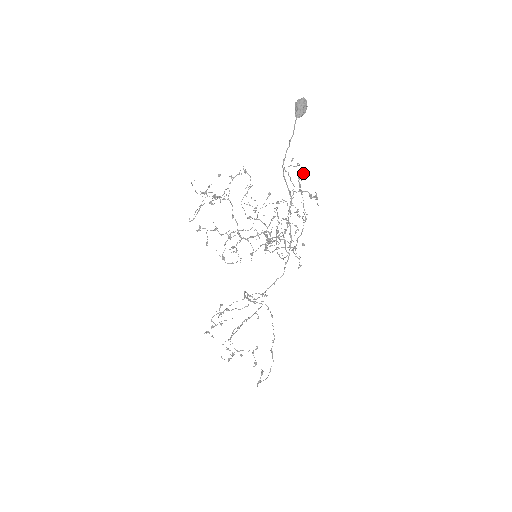
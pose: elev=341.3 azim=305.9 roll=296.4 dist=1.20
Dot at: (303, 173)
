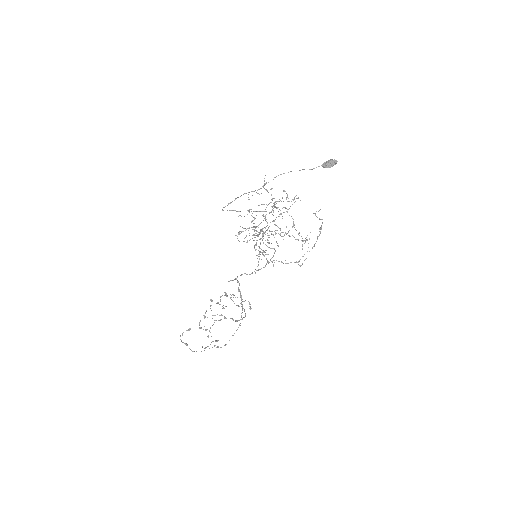
Dot at: (320, 228)
